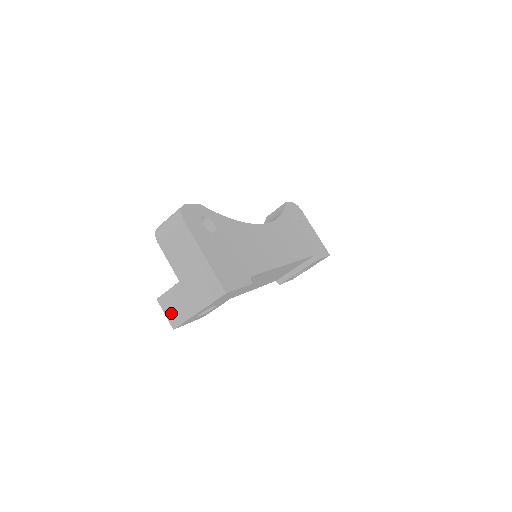
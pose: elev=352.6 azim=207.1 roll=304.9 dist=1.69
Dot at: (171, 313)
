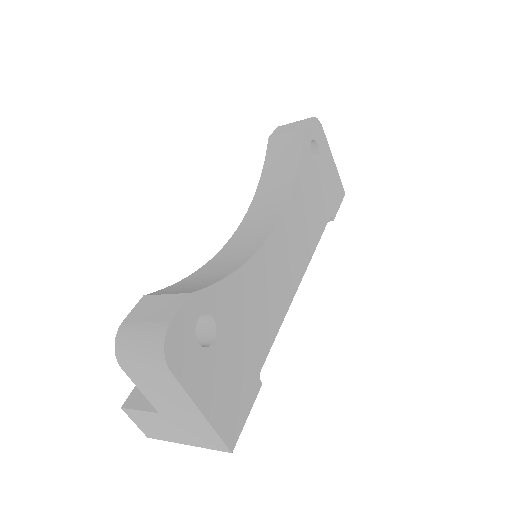
Dot at: (144, 427)
